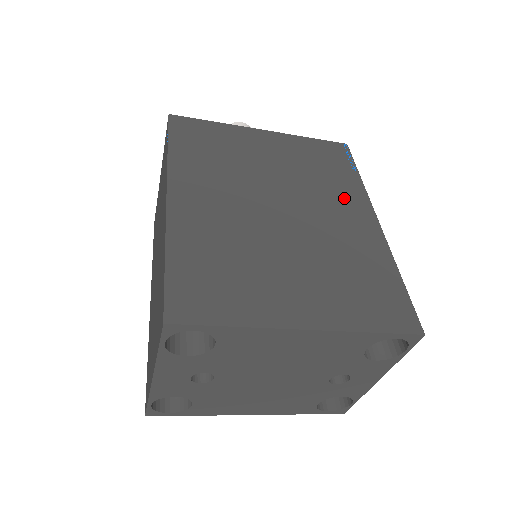
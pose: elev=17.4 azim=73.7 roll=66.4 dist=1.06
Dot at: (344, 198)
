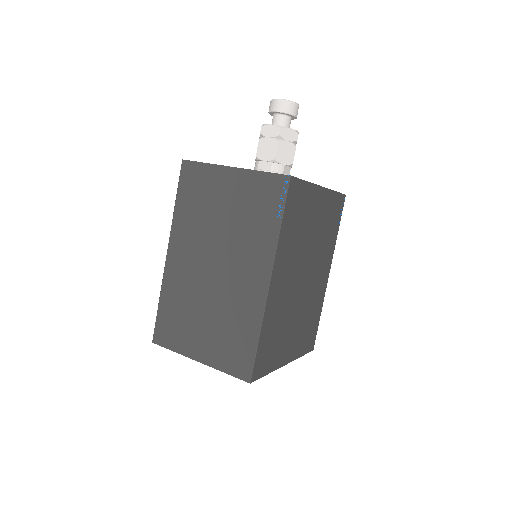
Dot at: (326, 257)
